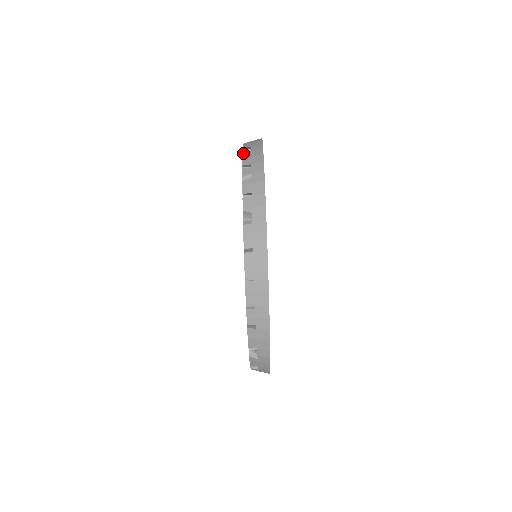
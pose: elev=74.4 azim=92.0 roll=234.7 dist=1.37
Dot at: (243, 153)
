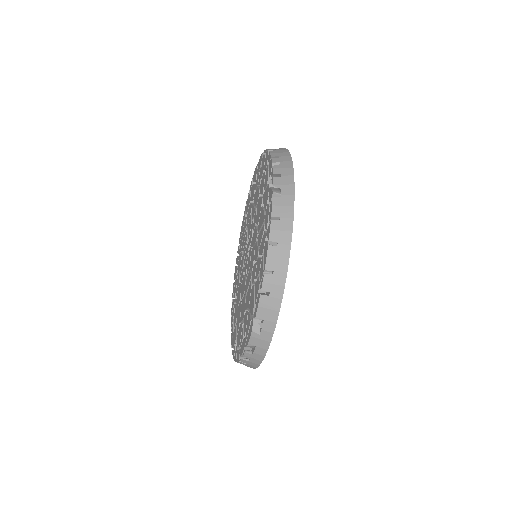
Dot at: (270, 150)
